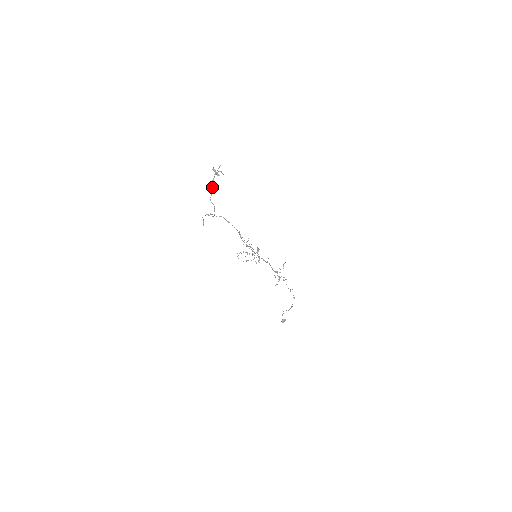
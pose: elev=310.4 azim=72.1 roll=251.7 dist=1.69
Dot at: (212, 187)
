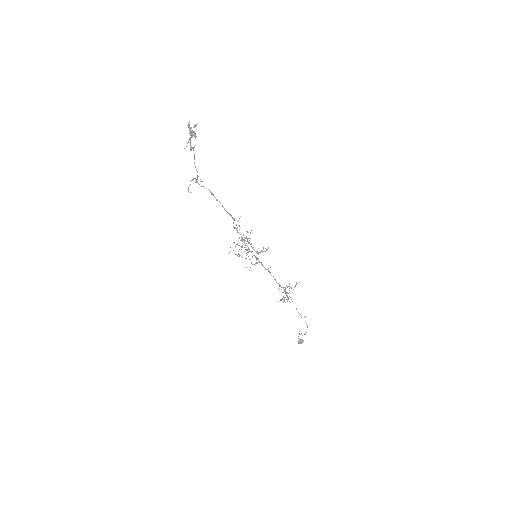
Dot at: (191, 148)
